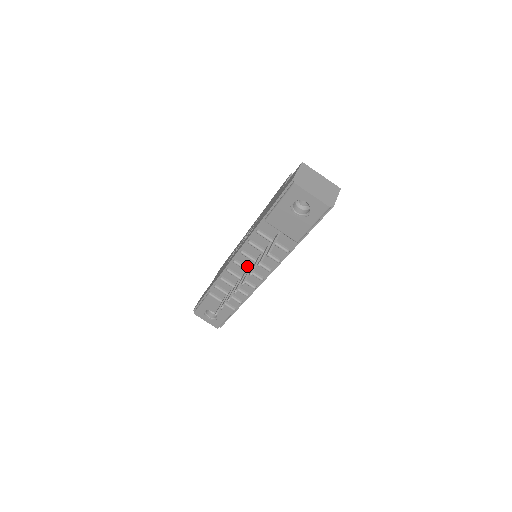
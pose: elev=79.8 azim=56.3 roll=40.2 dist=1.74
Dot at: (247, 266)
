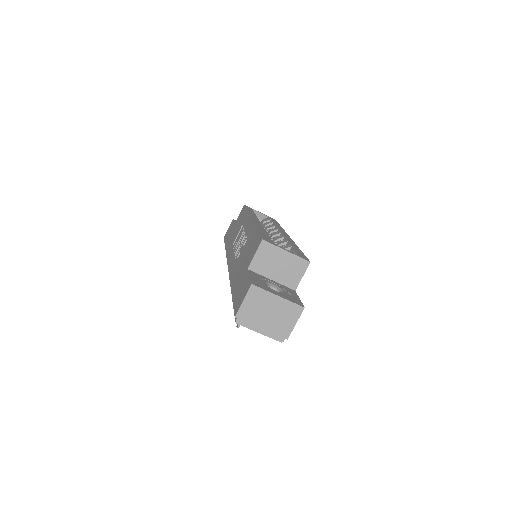
Dot at: occluded
